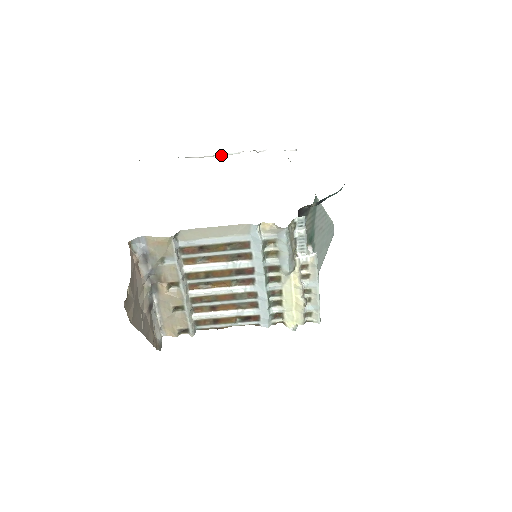
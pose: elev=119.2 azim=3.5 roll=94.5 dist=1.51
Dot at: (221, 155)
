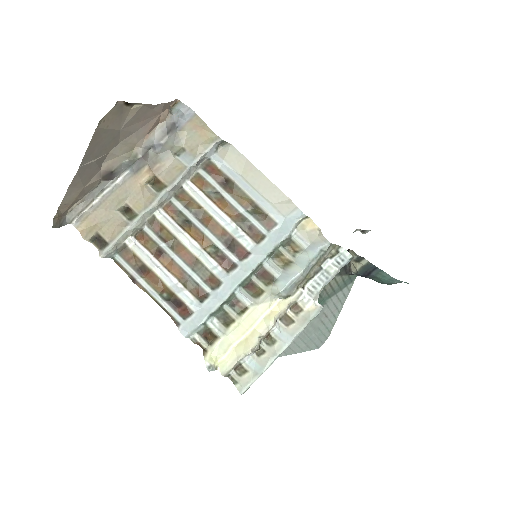
Dot at: occluded
